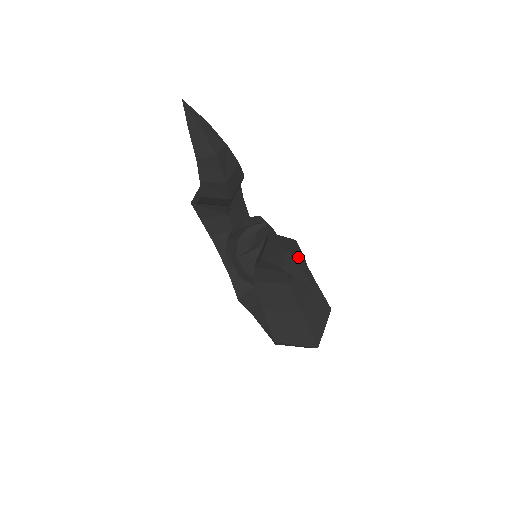
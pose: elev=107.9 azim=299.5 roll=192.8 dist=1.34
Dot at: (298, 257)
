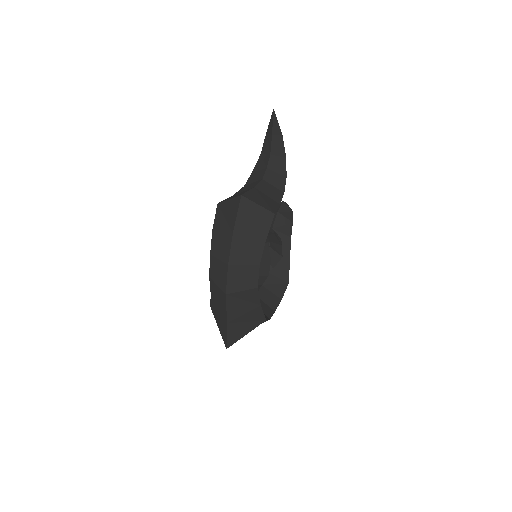
Dot at: (279, 132)
